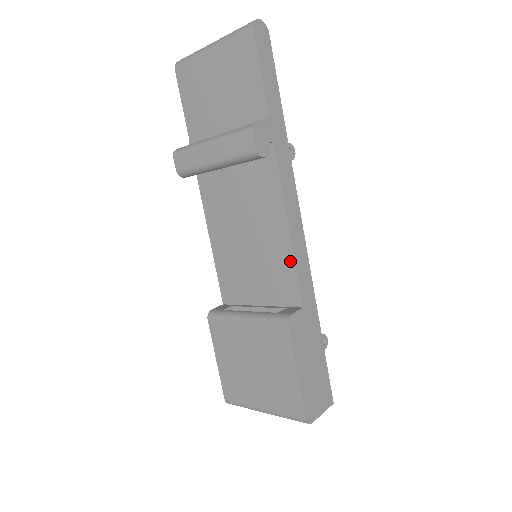
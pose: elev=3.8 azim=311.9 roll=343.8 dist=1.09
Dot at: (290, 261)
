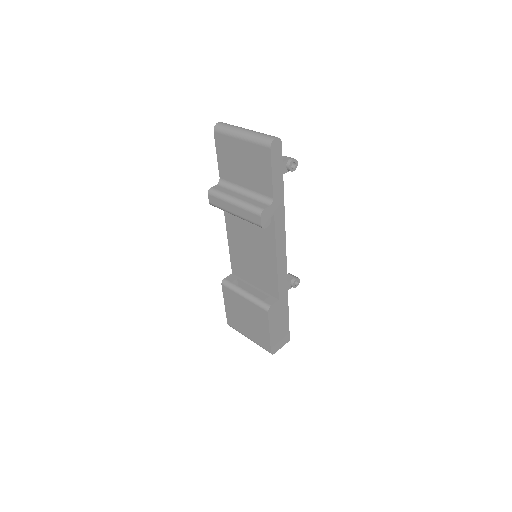
Dot at: (275, 276)
